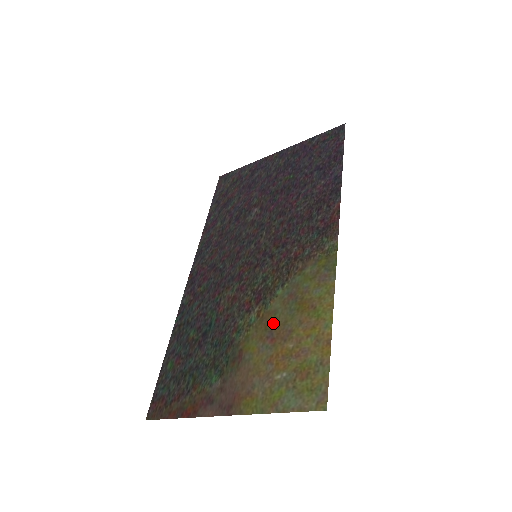
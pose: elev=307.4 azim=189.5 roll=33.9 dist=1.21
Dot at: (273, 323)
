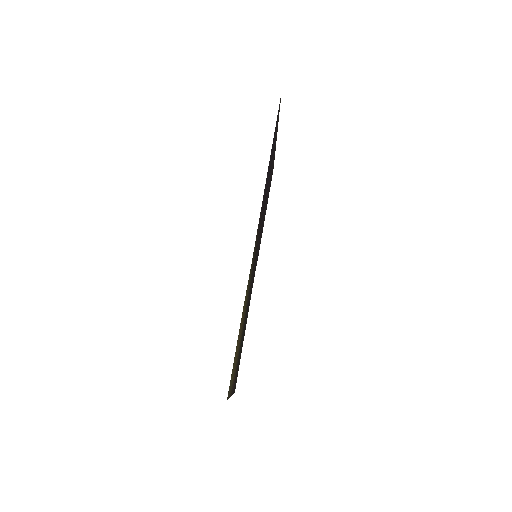
Dot at: occluded
